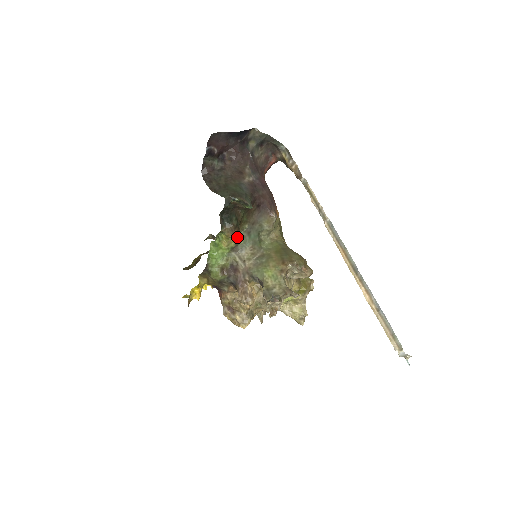
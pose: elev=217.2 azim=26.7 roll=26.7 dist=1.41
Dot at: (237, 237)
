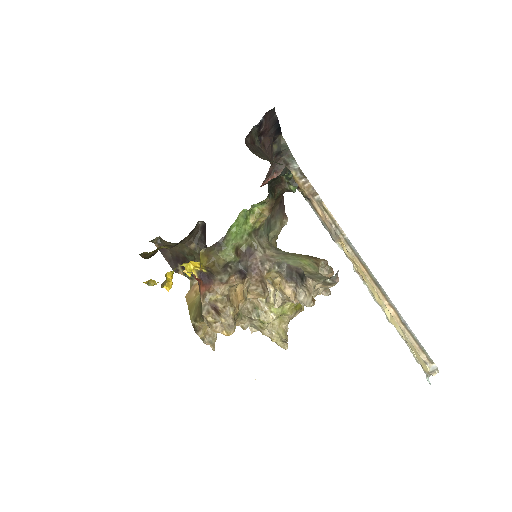
Dot at: (264, 219)
